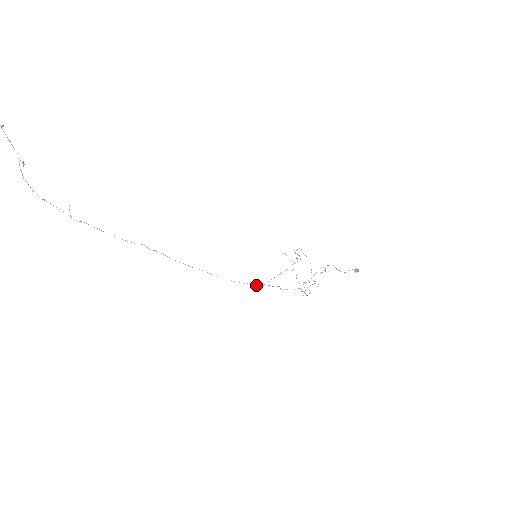
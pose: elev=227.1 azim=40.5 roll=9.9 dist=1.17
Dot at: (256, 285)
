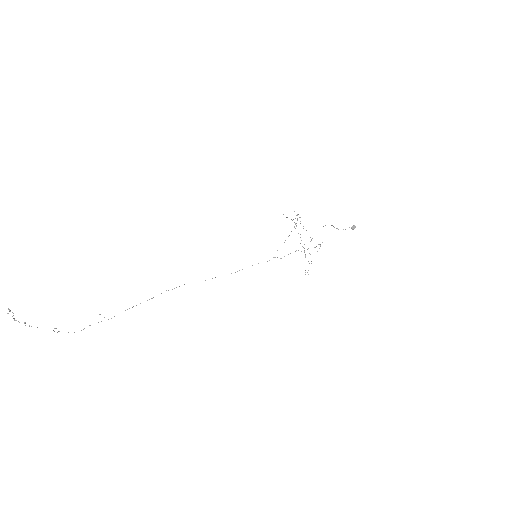
Dot at: occluded
